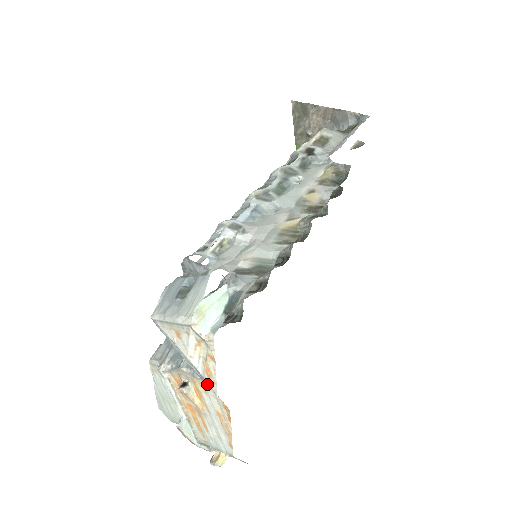
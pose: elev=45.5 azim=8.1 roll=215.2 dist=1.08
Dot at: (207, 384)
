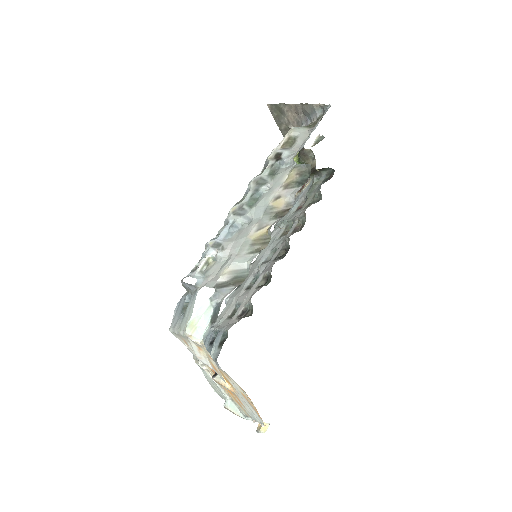
Dot at: occluded
